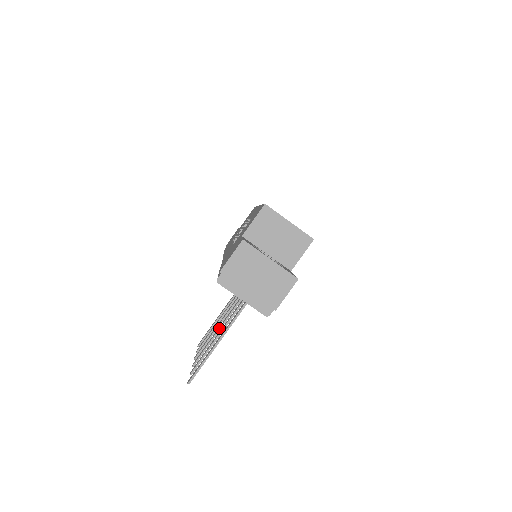
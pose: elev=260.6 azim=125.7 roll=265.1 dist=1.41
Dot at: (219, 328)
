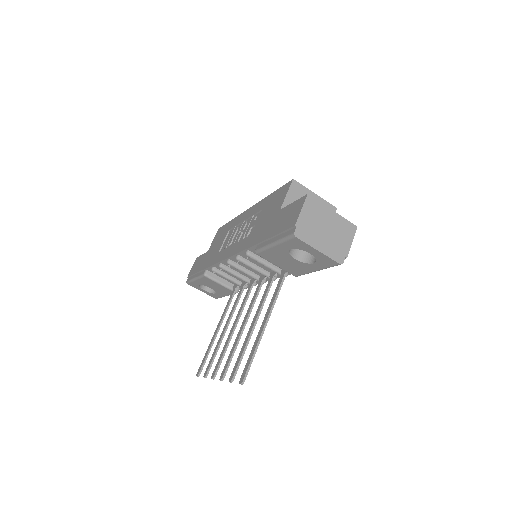
Dot at: (241, 331)
